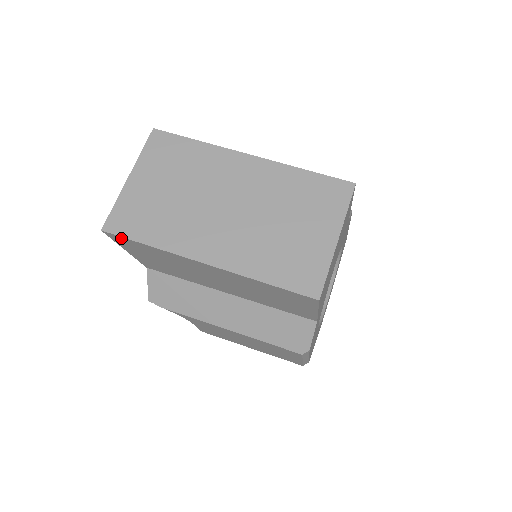
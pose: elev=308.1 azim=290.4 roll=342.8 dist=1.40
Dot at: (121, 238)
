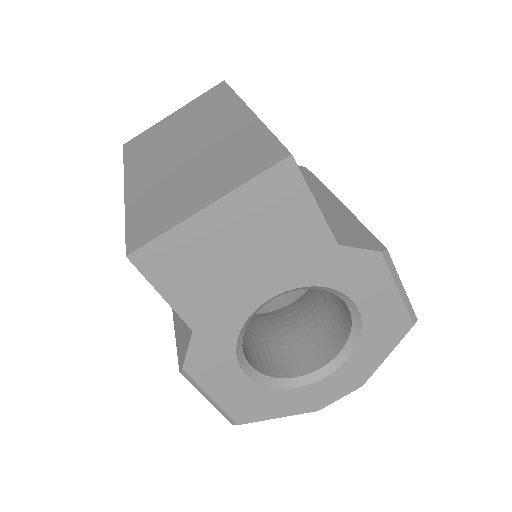
Dot at: occluded
